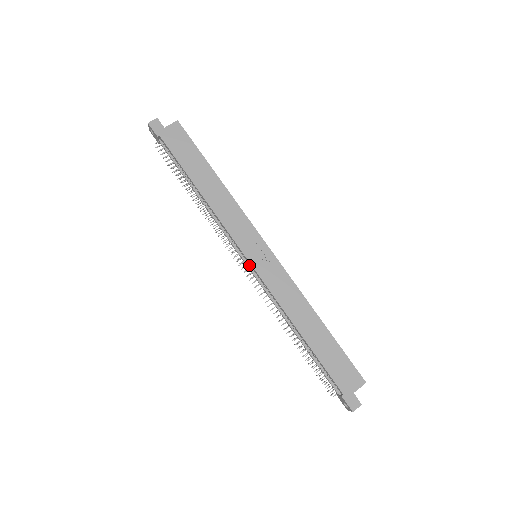
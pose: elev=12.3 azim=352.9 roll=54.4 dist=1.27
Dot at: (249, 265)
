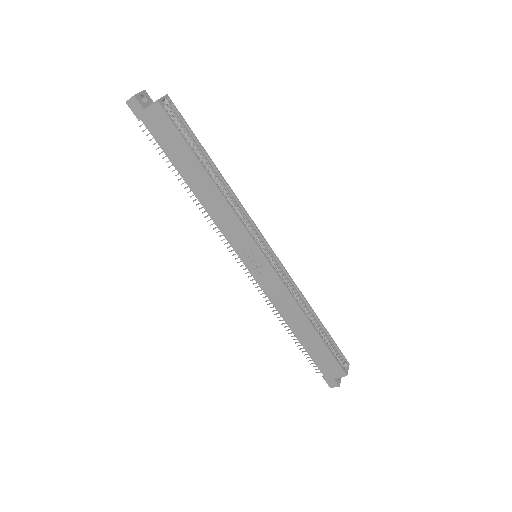
Dot at: occluded
